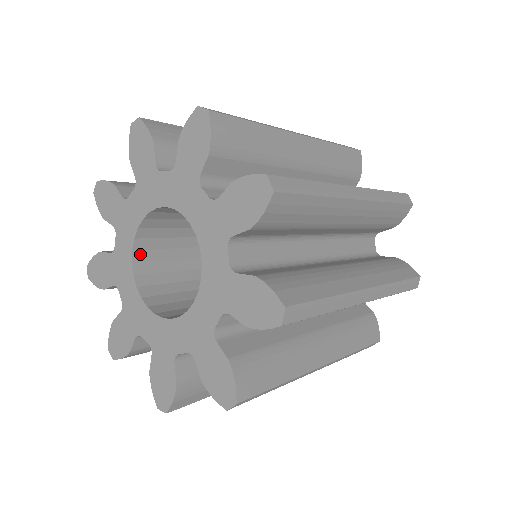
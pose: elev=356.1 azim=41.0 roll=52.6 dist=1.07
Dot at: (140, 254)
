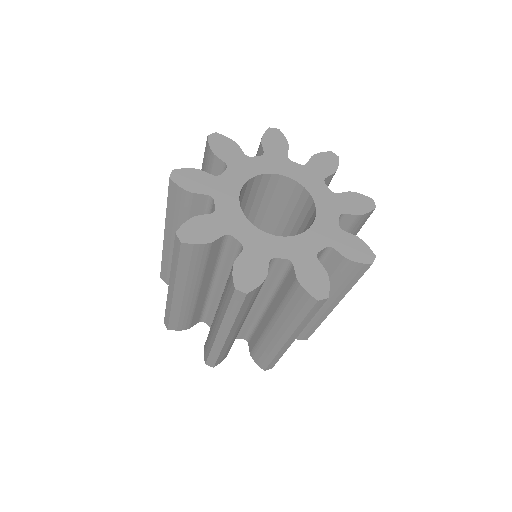
Dot at: (259, 179)
